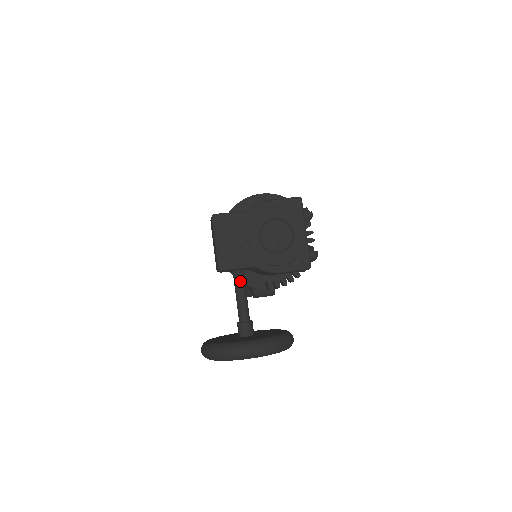
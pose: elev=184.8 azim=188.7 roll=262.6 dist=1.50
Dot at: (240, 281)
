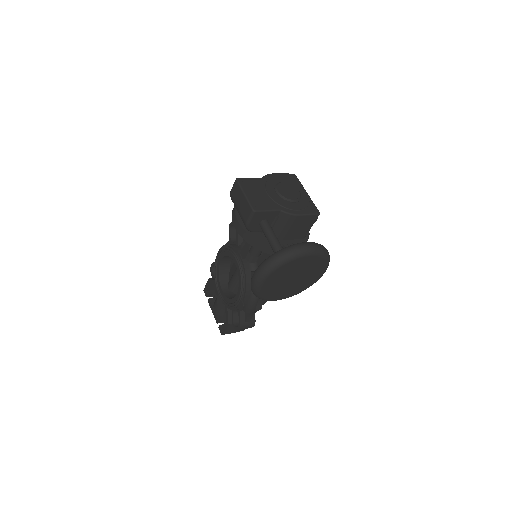
Dot at: (269, 226)
